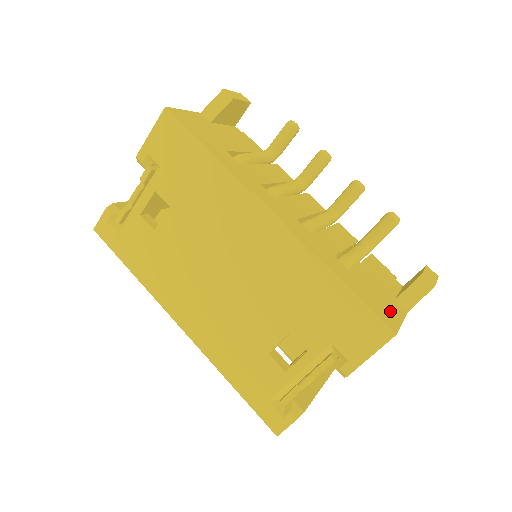
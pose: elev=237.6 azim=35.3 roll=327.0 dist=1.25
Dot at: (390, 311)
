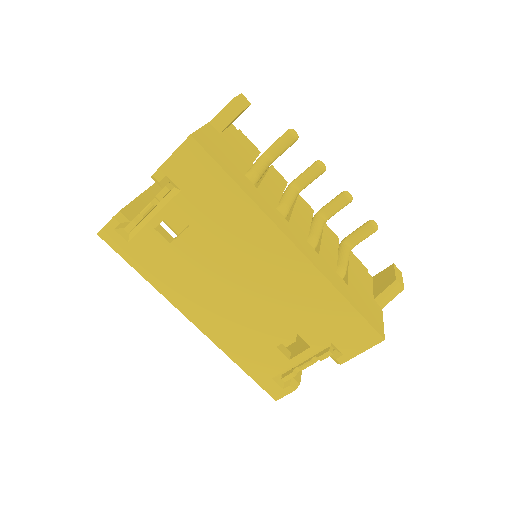
Dot at: (376, 315)
